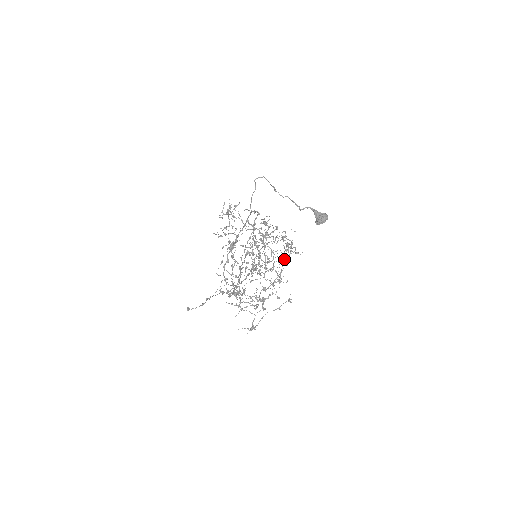
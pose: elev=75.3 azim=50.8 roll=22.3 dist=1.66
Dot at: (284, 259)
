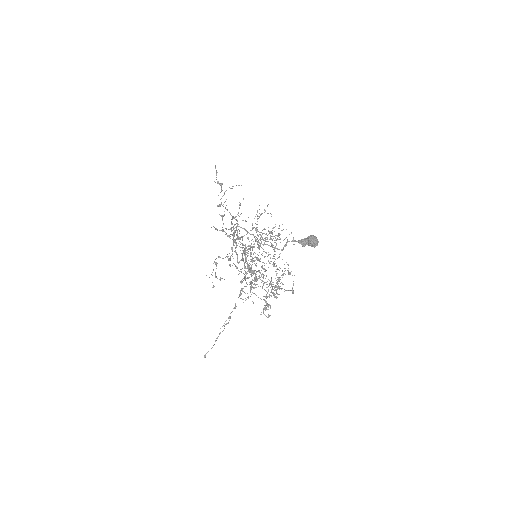
Dot at: (278, 279)
